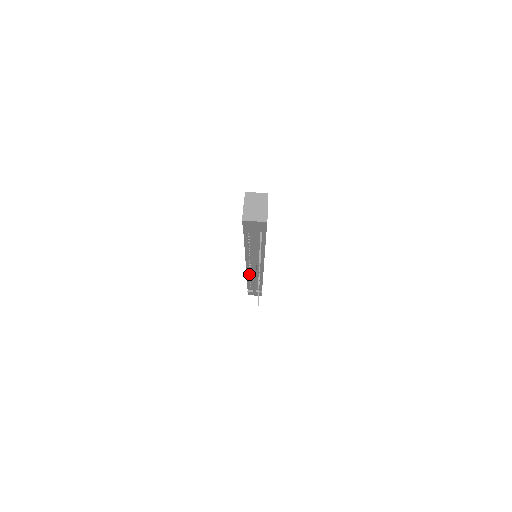
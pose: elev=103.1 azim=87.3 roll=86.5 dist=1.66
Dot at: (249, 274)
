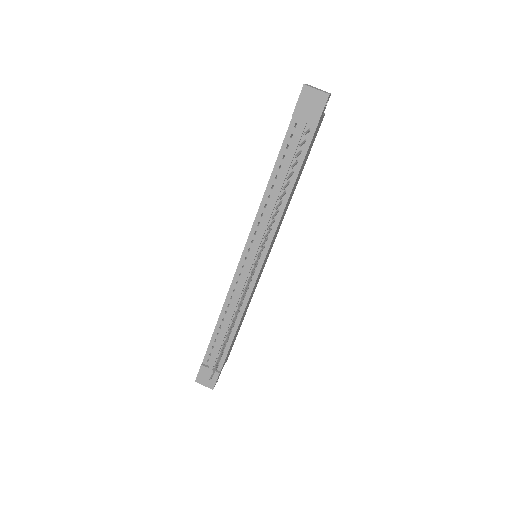
Dot at: (232, 292)
